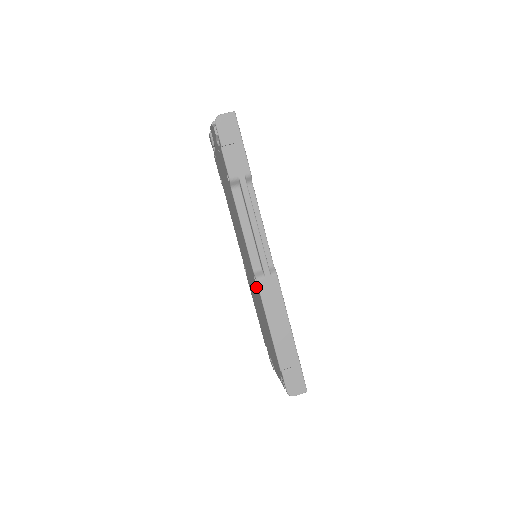
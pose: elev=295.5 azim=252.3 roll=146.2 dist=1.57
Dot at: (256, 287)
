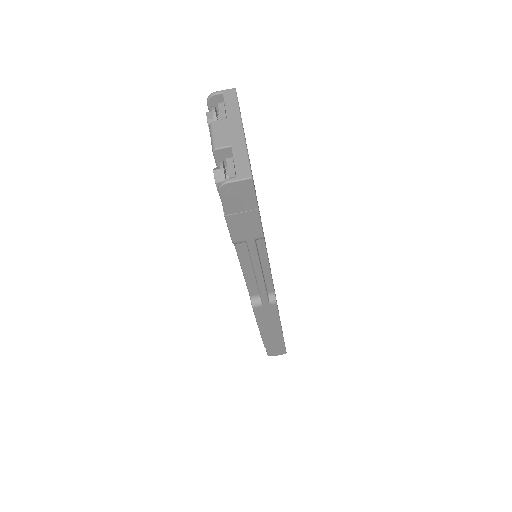
Dot at: occluded
